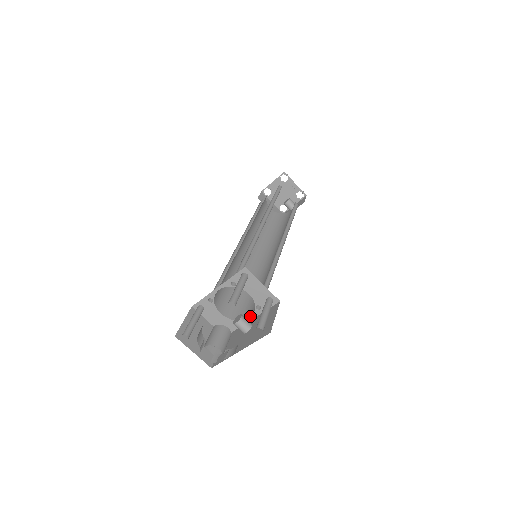
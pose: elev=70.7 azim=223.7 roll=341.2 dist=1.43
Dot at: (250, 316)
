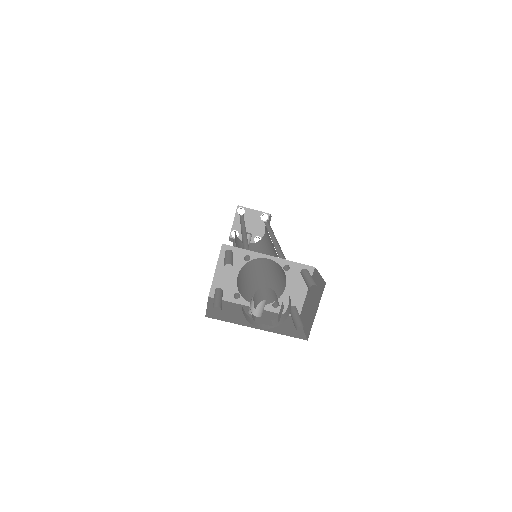
Dot at: occluded
